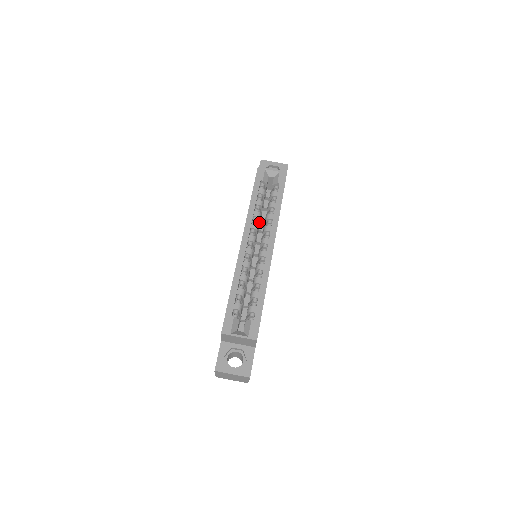
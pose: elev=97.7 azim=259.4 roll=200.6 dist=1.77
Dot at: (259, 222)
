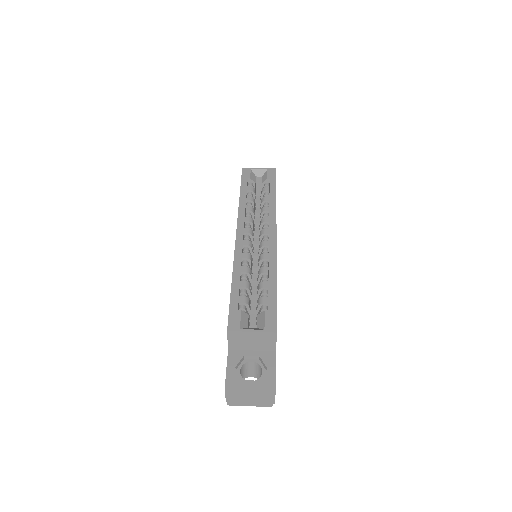
Dot at: occluded
